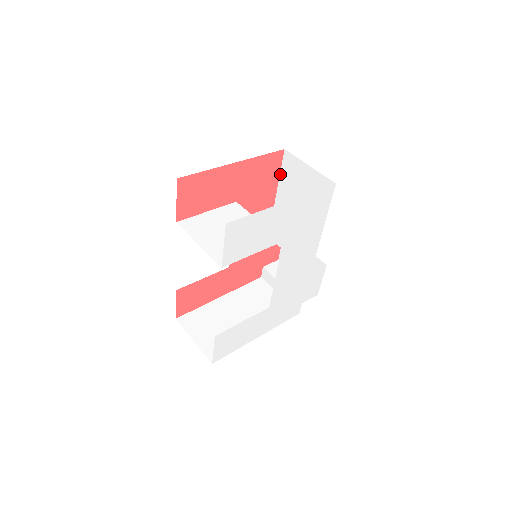
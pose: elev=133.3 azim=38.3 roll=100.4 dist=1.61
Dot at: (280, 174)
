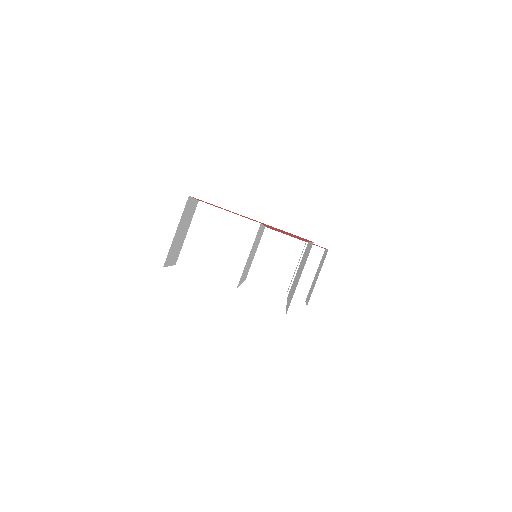
Dot at: occluded
